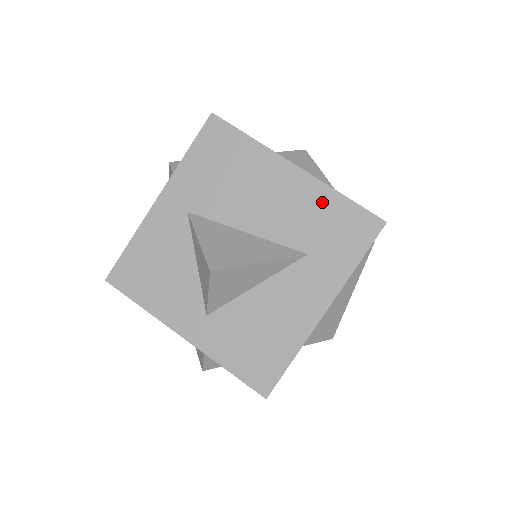
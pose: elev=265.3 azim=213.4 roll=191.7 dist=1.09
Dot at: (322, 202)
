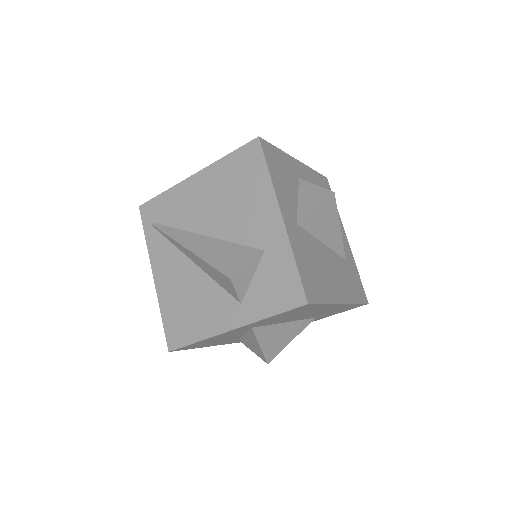
Dot at: occluded
